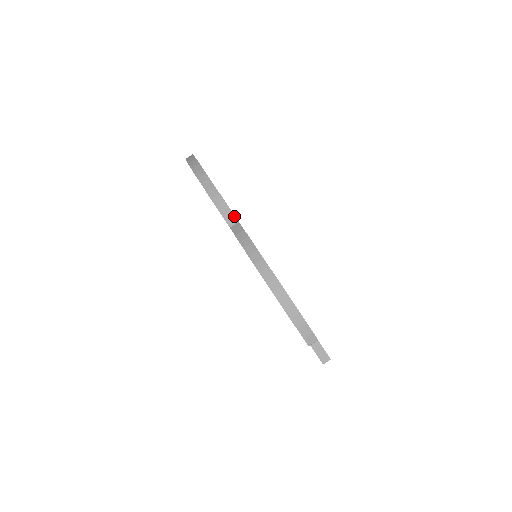
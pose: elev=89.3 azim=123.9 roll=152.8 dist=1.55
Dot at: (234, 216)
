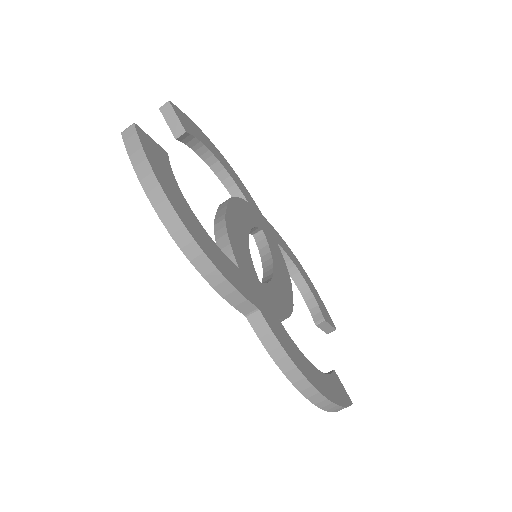
Dot at: (252, 305)
